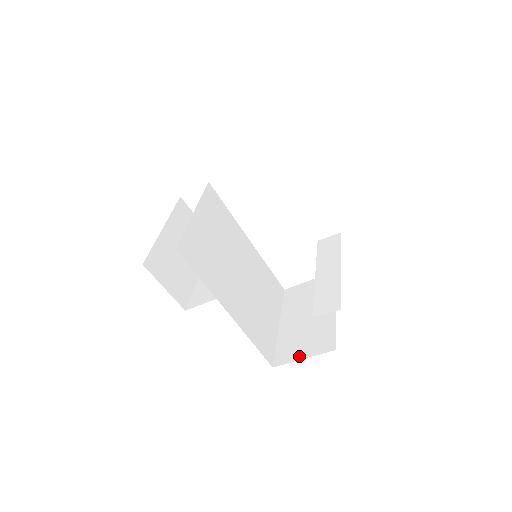
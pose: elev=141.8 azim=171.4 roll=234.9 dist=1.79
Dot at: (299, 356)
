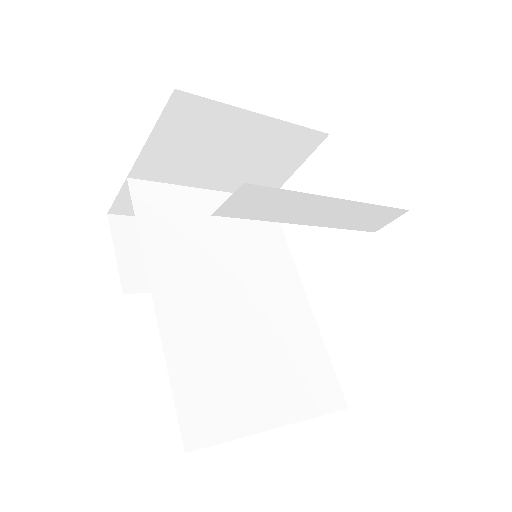
Dot at: occluded
